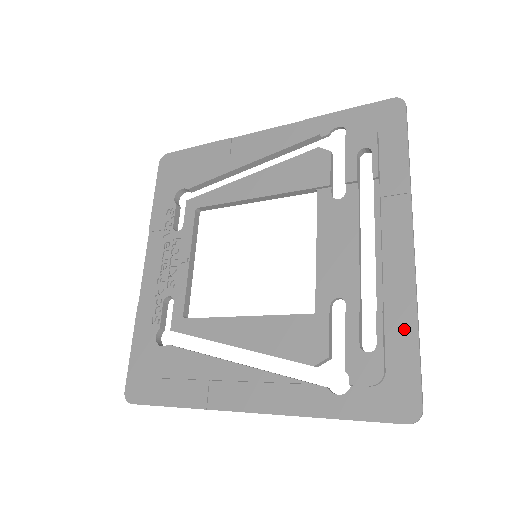
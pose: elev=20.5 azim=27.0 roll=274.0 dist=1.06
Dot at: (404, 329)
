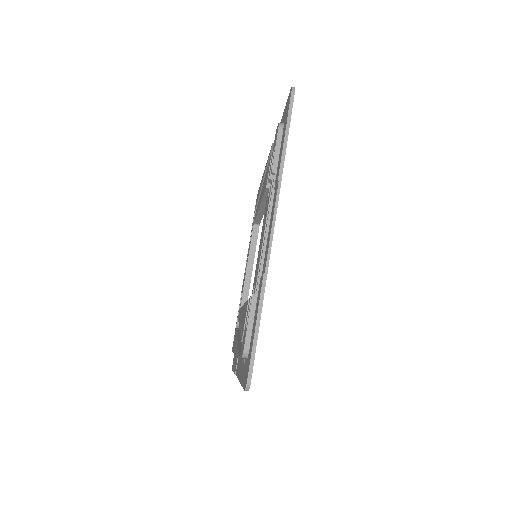
Dot at: (257, 309)
